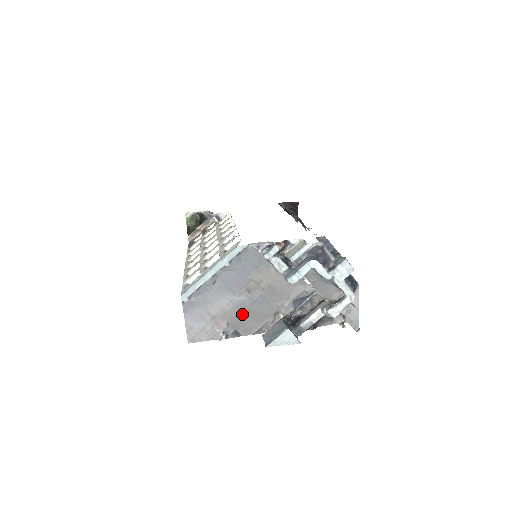
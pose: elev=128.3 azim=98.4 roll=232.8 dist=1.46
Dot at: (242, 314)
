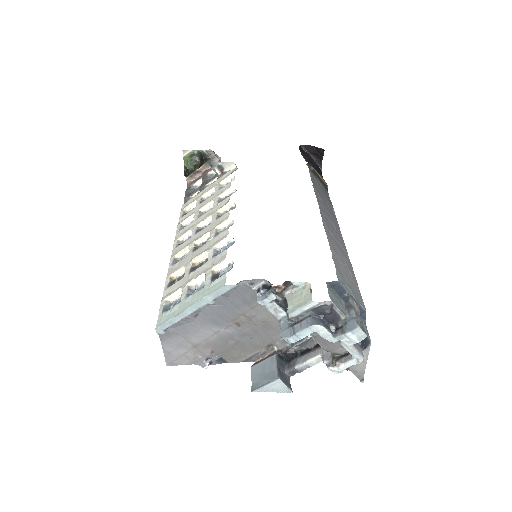
Dot at: (229, 344)
